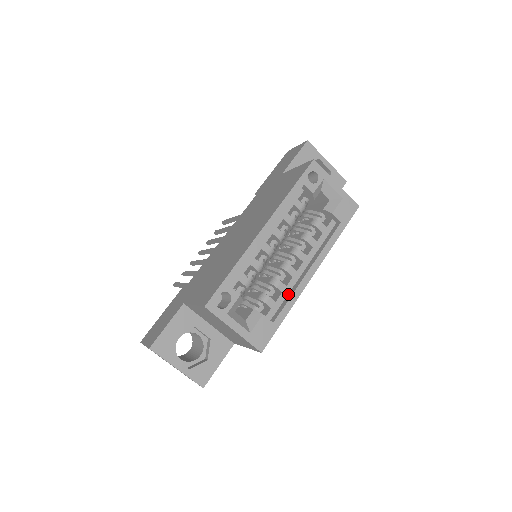
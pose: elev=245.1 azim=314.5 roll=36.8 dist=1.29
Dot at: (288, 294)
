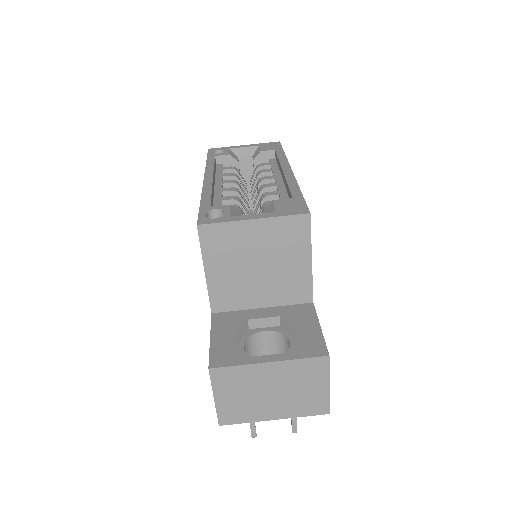
Dot at: (286, 192)
